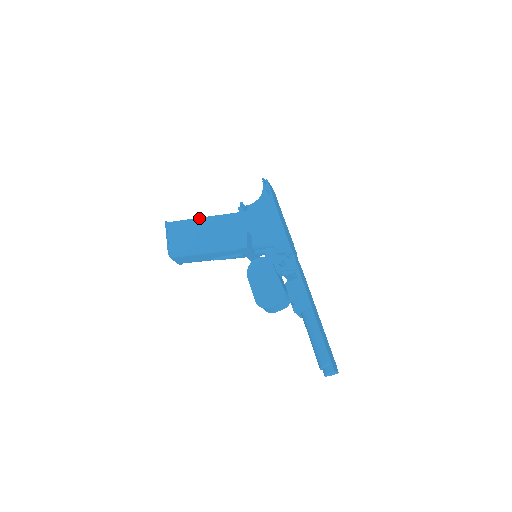
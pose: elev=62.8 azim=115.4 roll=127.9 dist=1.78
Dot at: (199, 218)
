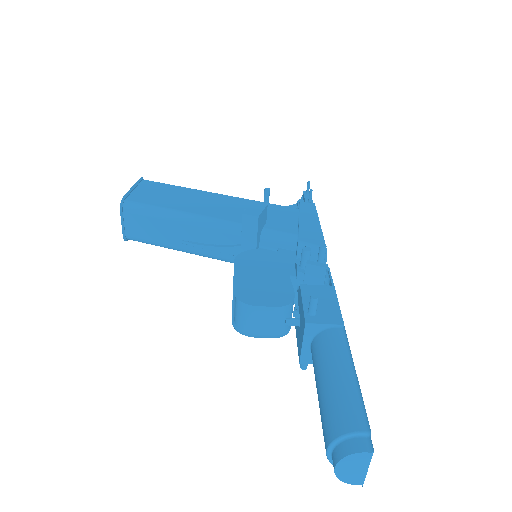
Dot at: occluded
